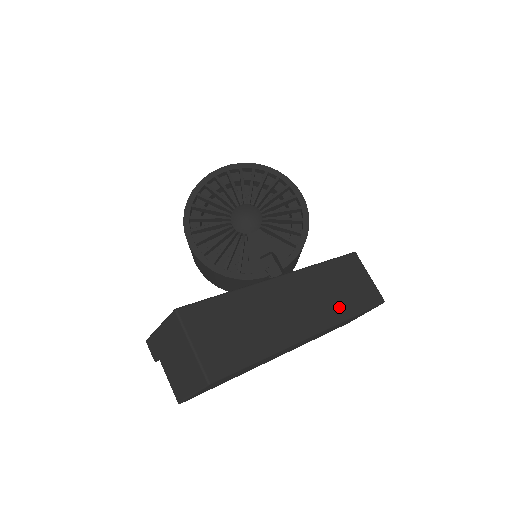
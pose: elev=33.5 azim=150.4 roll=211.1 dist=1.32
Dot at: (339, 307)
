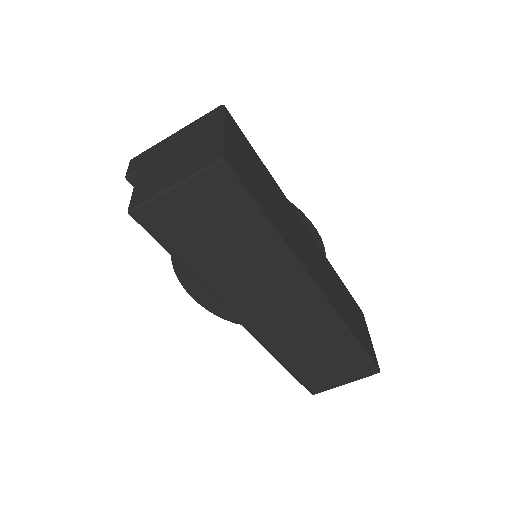
Dot at: (345, 314)
